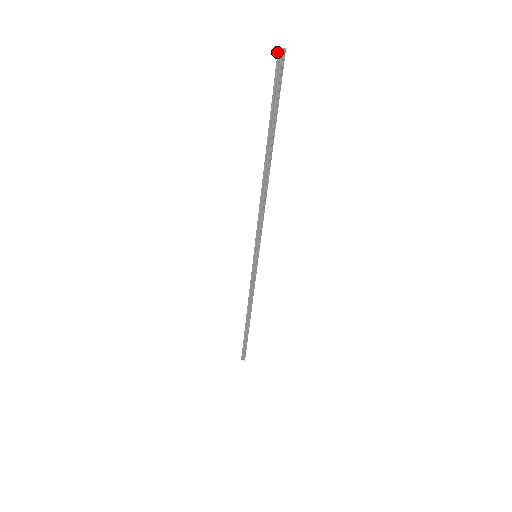
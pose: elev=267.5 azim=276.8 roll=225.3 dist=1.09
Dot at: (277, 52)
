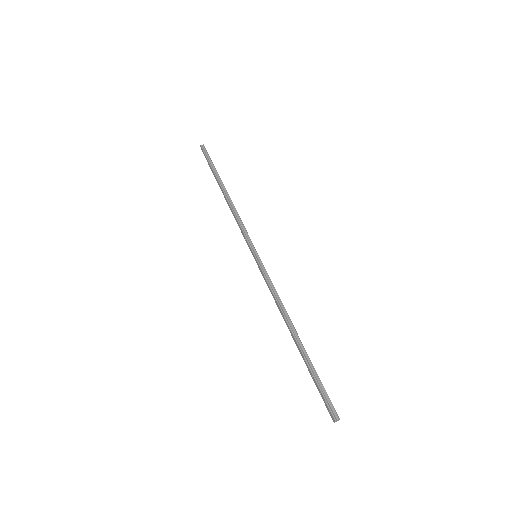
Dot at: (200, 146)
